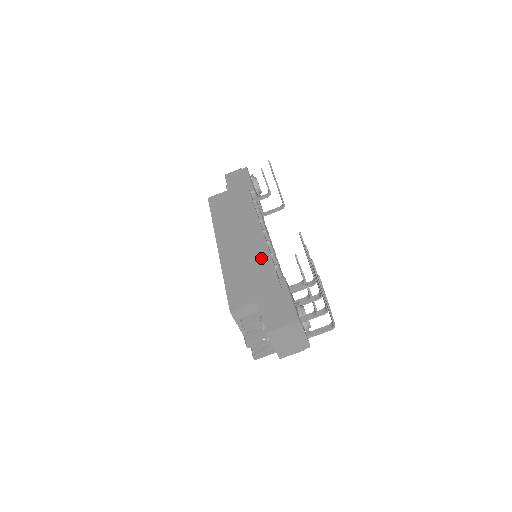
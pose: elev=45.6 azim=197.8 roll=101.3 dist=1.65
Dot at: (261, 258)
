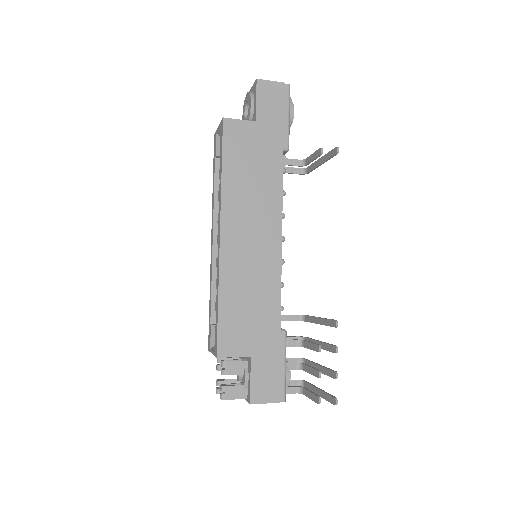
Dot at: (270, 289)
